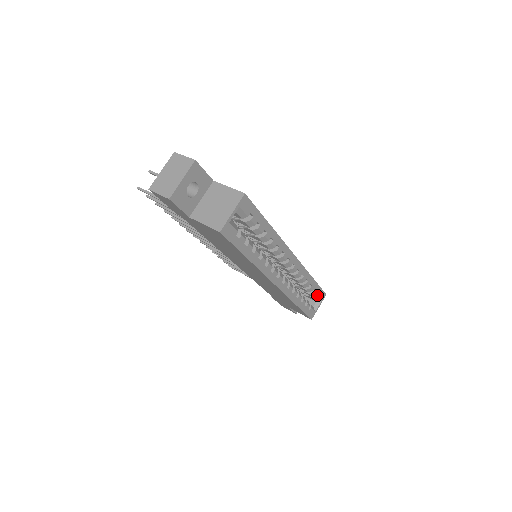
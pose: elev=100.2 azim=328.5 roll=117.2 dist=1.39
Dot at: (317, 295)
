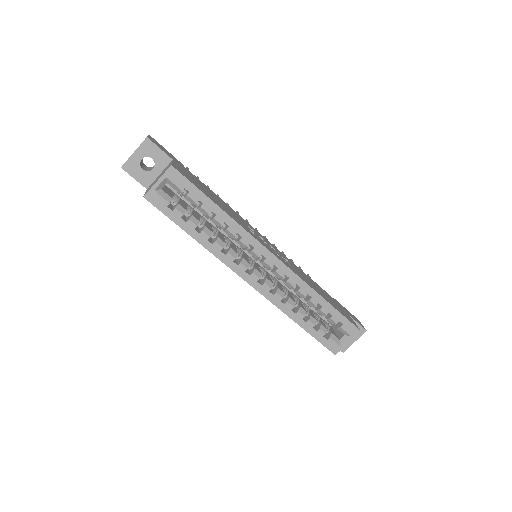
Dot at: (341, 325)
